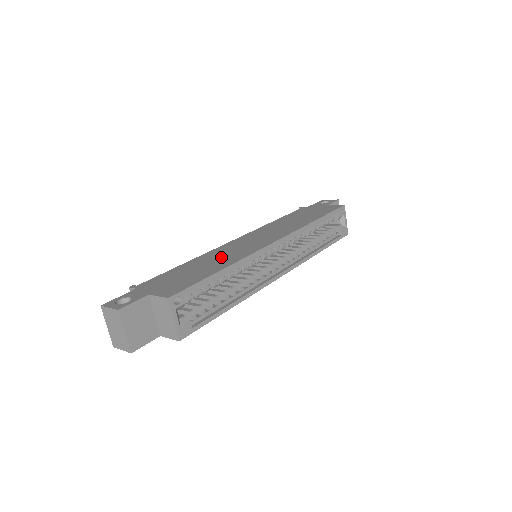
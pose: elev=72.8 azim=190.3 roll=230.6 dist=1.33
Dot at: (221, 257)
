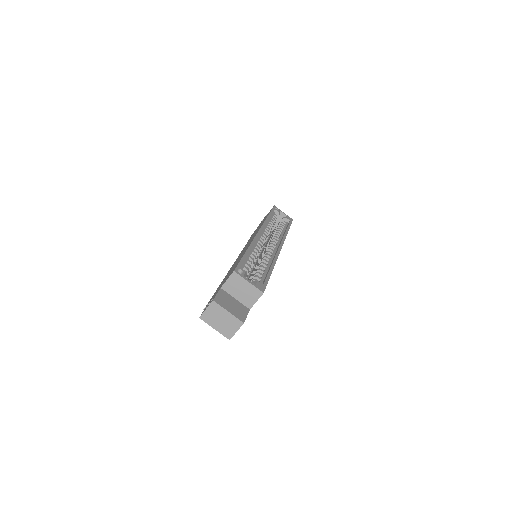
Dot at: (238, 259)
